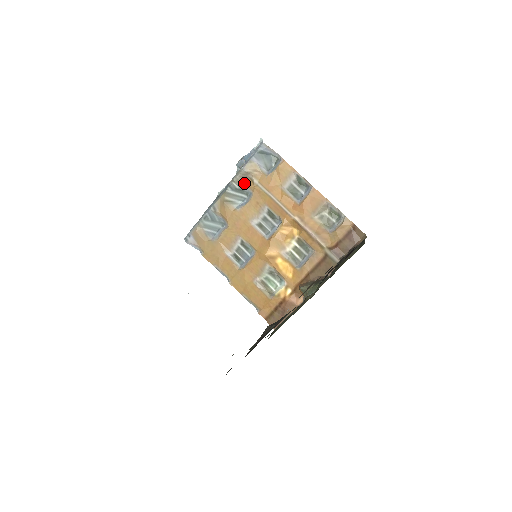
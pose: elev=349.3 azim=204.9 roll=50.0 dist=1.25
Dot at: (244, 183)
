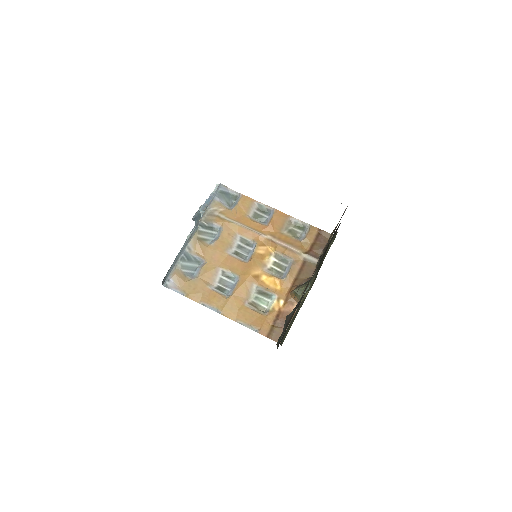
Dot at: (212, 221)
